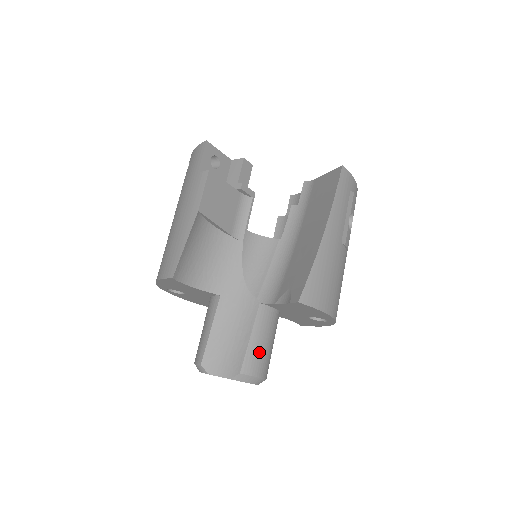
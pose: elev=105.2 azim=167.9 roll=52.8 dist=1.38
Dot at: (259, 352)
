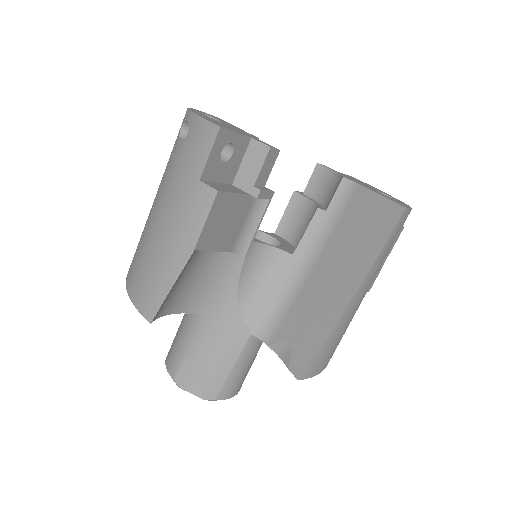
Dot at: (239, 377)
